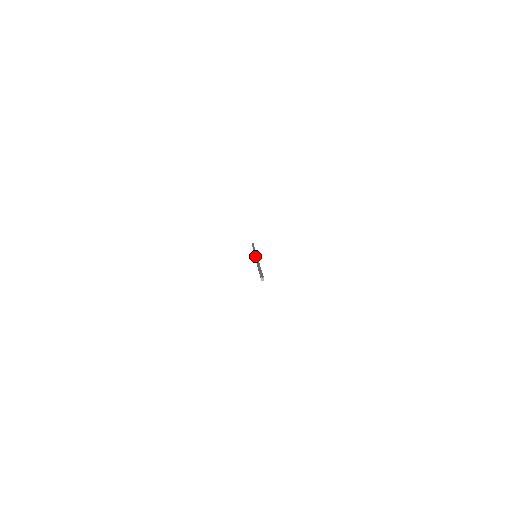
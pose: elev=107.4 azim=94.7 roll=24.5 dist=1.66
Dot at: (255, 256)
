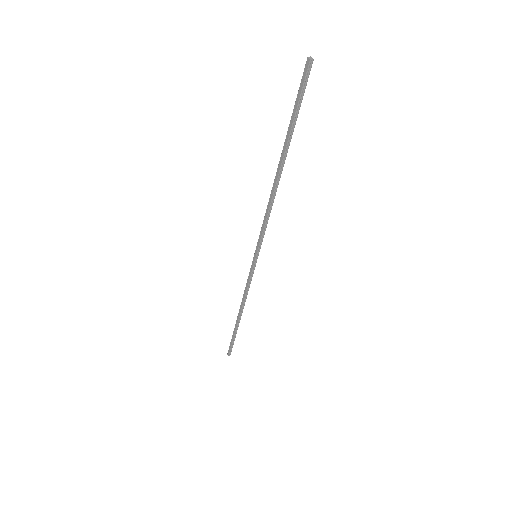
Dot at: occluded
